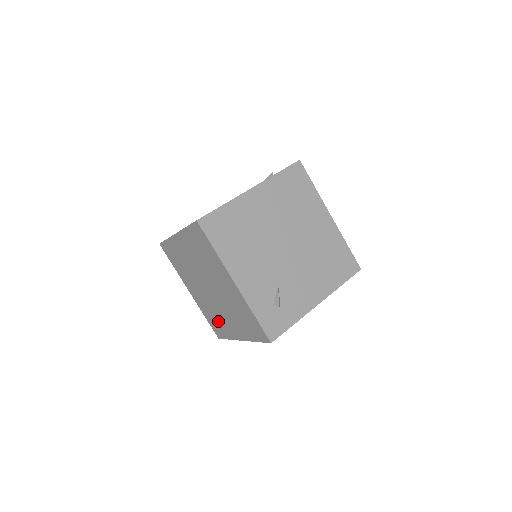
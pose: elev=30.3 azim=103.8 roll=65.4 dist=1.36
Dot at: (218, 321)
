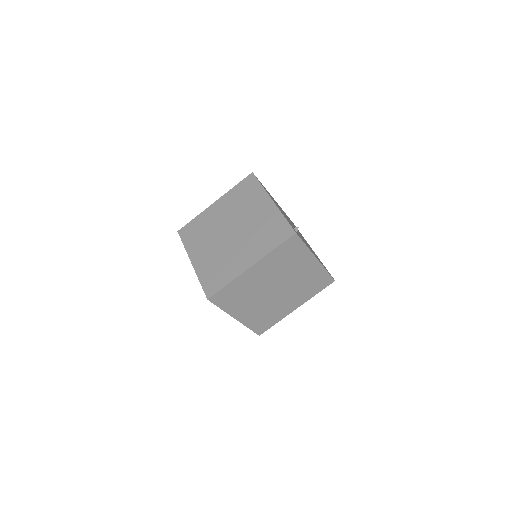
Dot at: (222, 268)
